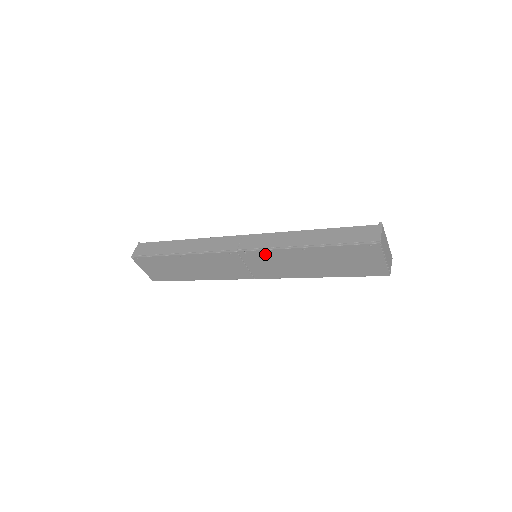
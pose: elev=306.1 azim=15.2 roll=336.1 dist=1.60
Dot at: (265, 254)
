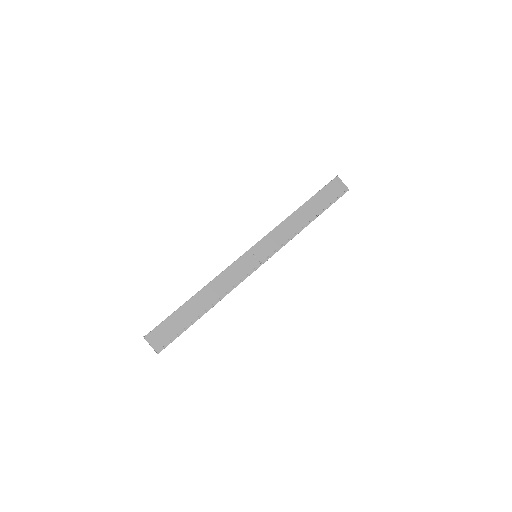
Dot at: occluded
